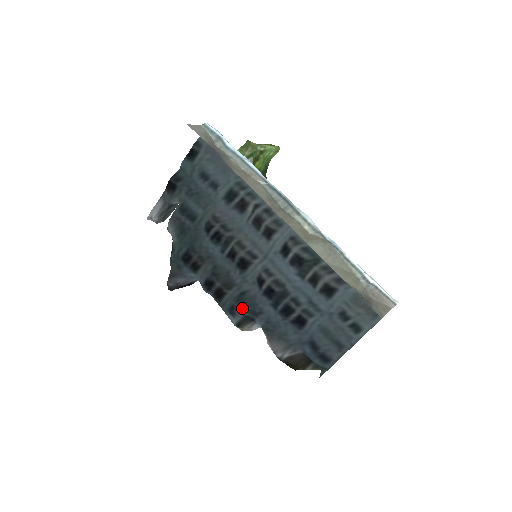
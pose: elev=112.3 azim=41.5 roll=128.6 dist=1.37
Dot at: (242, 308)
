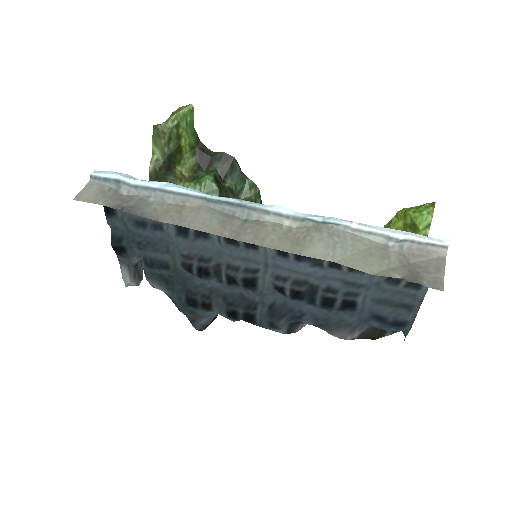
Dot at: (281, 320)
